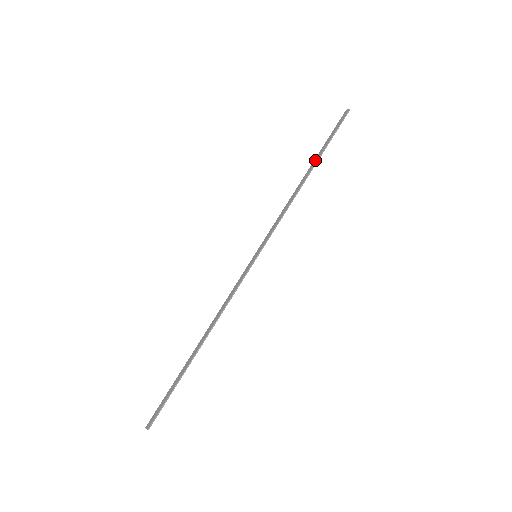
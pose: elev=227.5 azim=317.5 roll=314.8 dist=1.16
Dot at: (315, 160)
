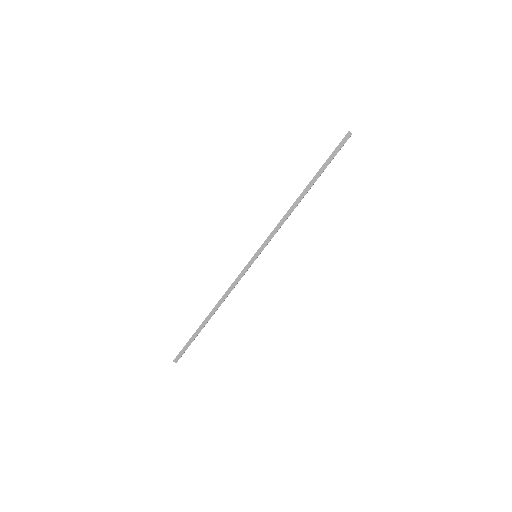
Dot at: (314, 180)
